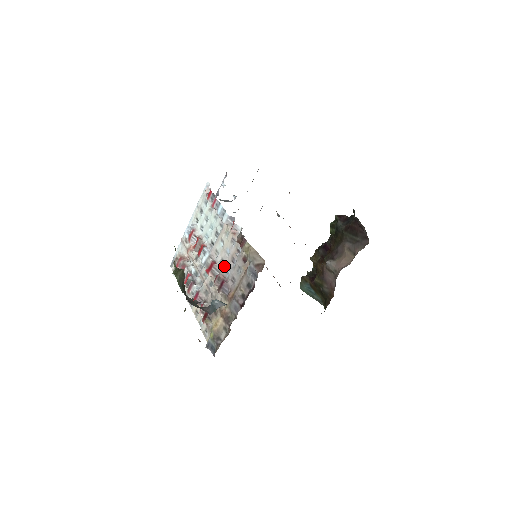
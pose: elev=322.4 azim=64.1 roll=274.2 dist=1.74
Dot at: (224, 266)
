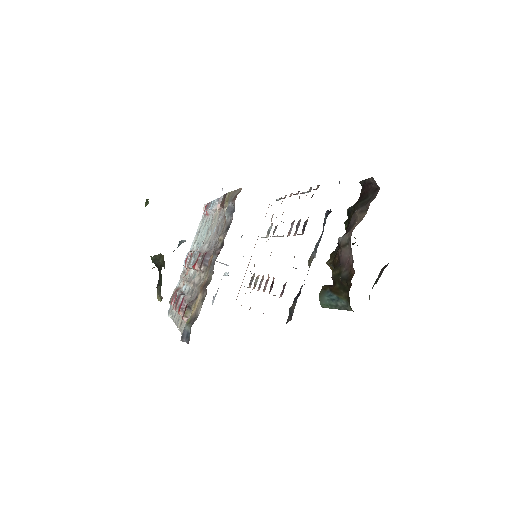
Dot at: (210, 245)
